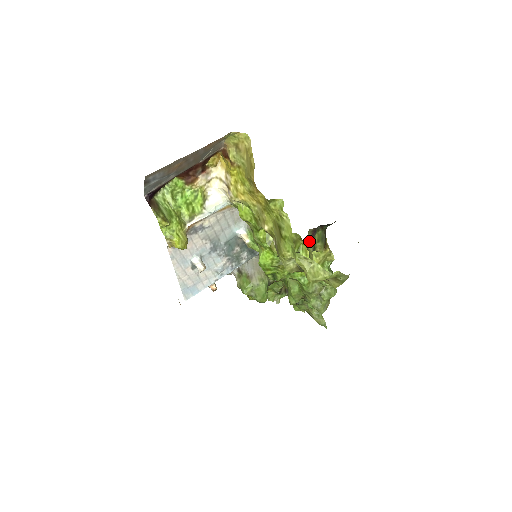
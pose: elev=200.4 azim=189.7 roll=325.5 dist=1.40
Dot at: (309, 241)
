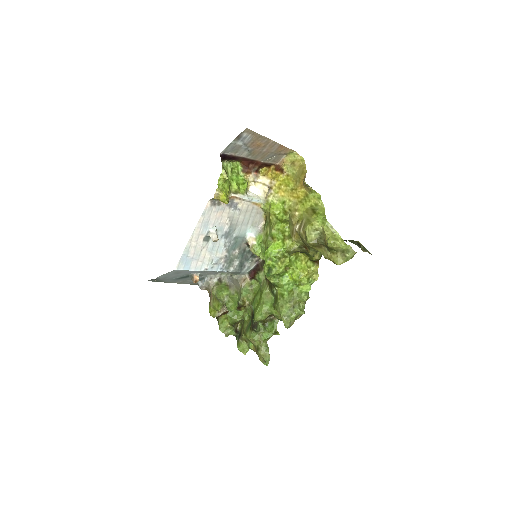
Dot at: occluded
